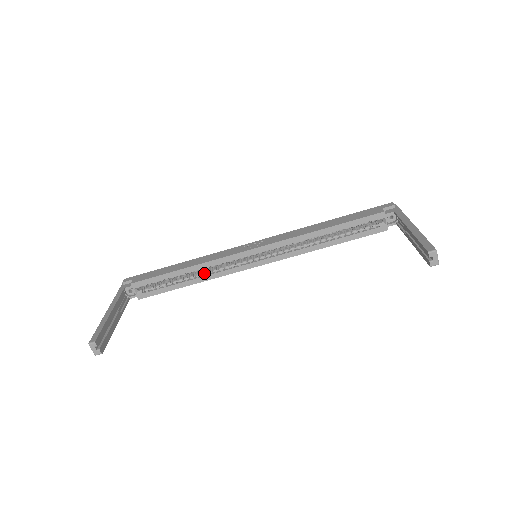
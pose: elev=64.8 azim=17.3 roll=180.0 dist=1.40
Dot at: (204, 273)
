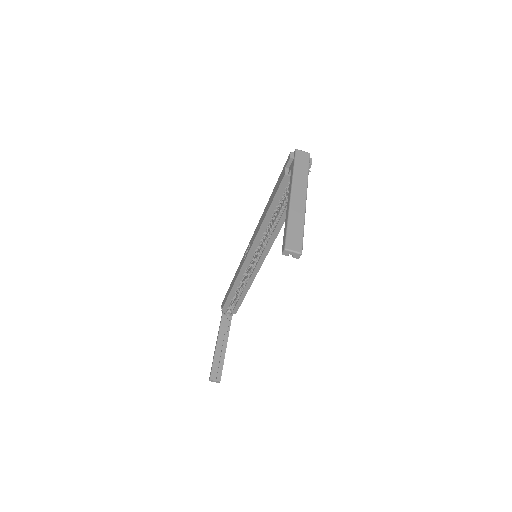
Dot at: (244, 284)
